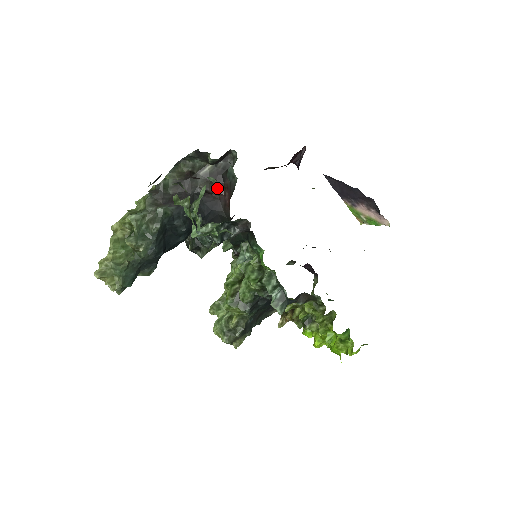
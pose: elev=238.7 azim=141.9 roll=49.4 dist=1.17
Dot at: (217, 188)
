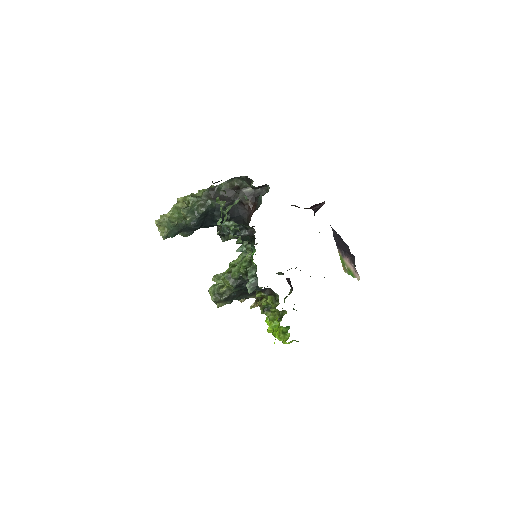
Dot at: (249, 203)
